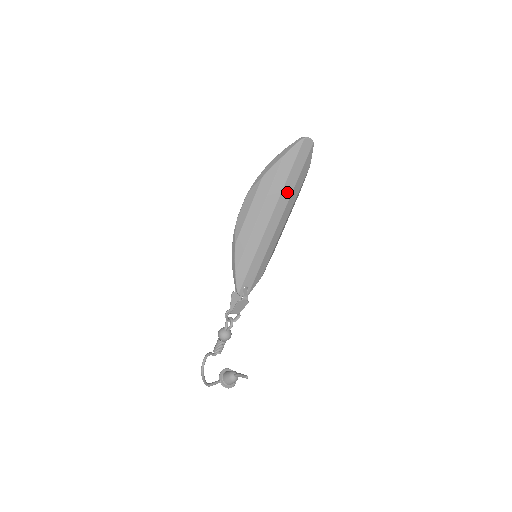
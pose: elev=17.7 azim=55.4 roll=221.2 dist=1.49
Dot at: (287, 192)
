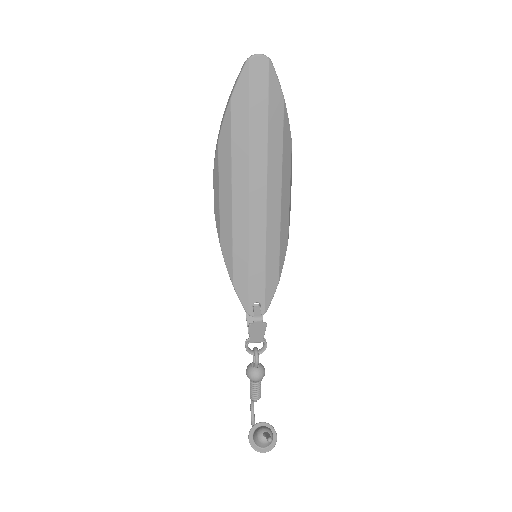
Dot at: (259, 150)
